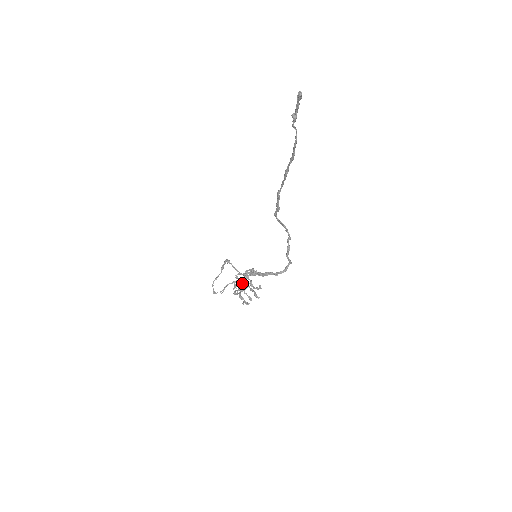
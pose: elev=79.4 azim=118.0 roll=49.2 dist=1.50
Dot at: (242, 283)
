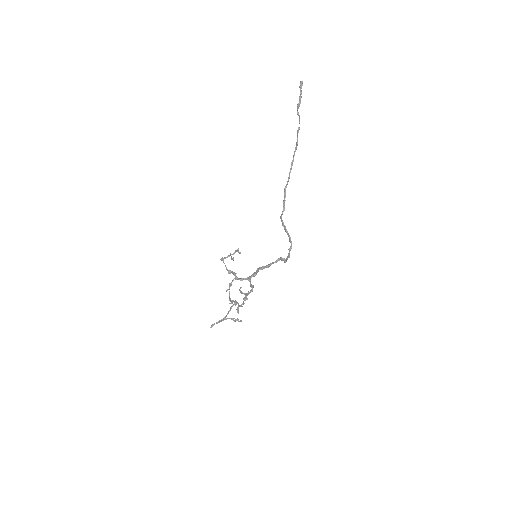
Dot at: (234, 273)
